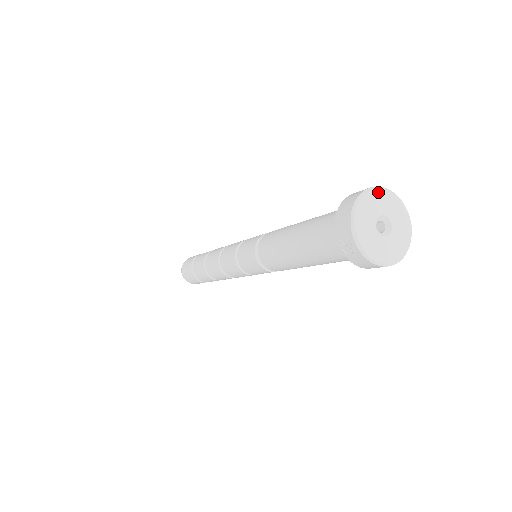
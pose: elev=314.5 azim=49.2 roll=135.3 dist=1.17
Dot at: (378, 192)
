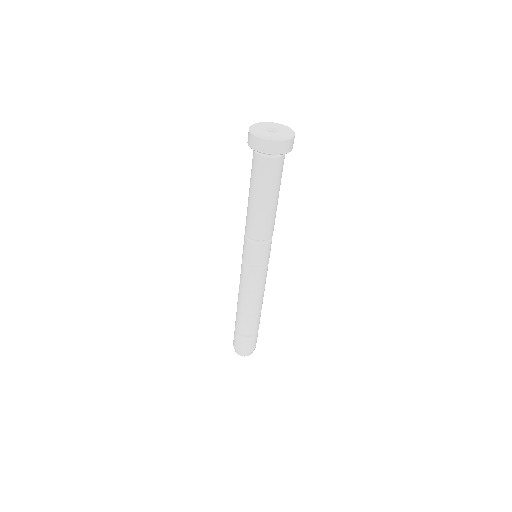
Dot at: (253, 127)
